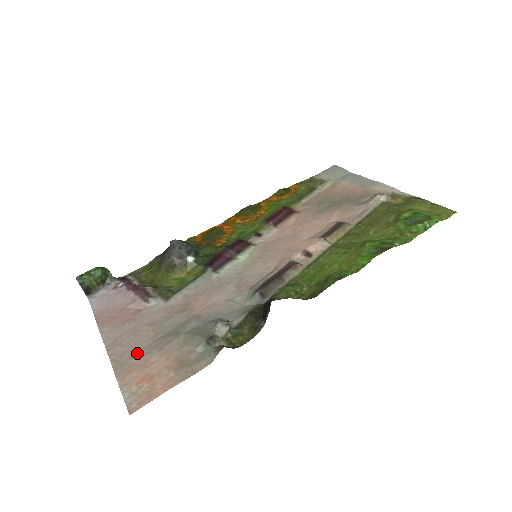
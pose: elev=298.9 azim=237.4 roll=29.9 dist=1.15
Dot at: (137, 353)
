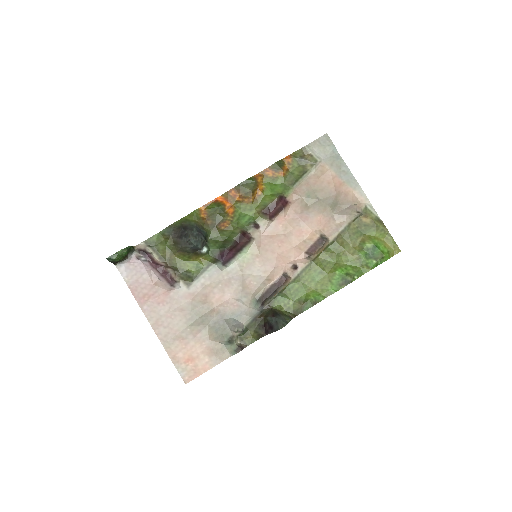
Dot at: (178, 336)
